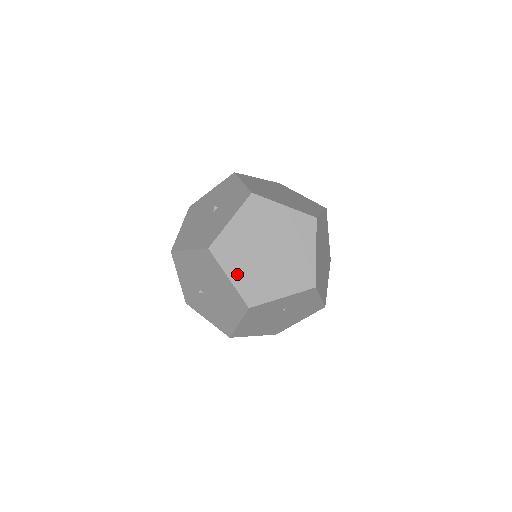
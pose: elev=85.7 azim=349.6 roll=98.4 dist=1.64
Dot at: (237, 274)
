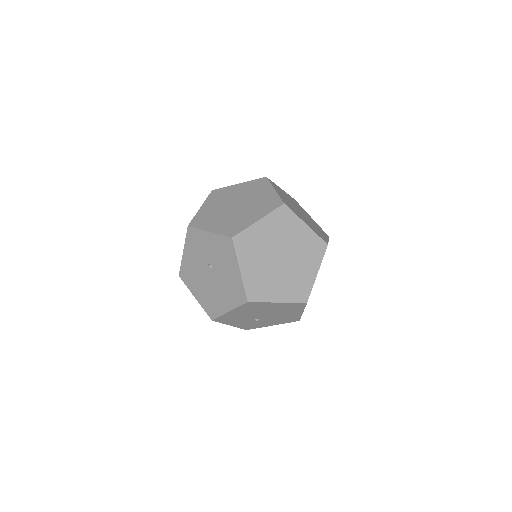
Dot at: (280, 294)
